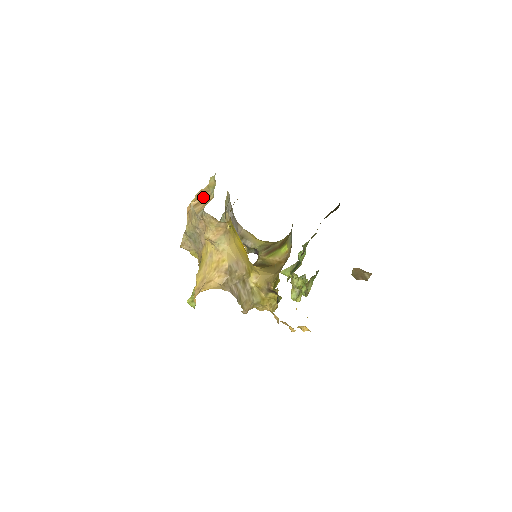
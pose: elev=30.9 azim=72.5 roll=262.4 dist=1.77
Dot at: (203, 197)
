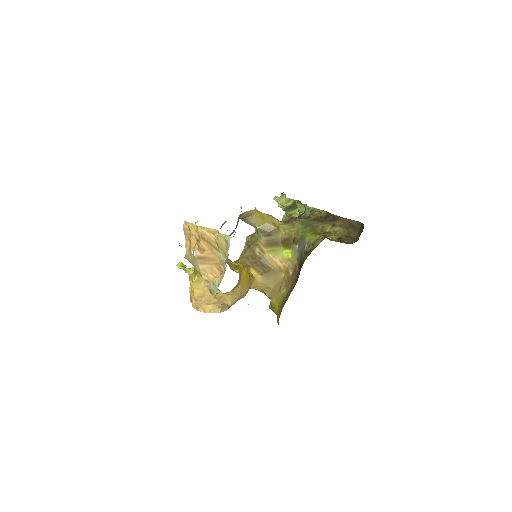
Dot at: (210, 253)
